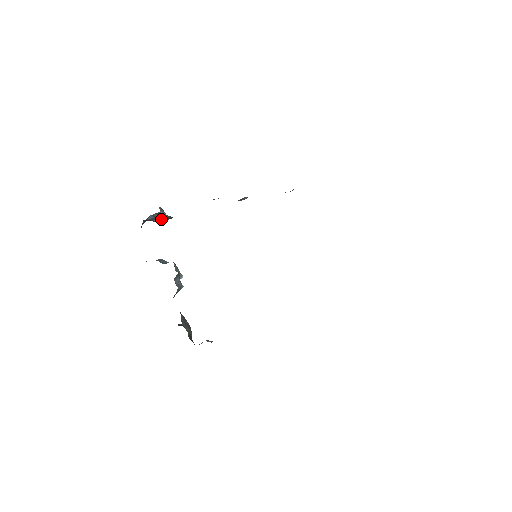
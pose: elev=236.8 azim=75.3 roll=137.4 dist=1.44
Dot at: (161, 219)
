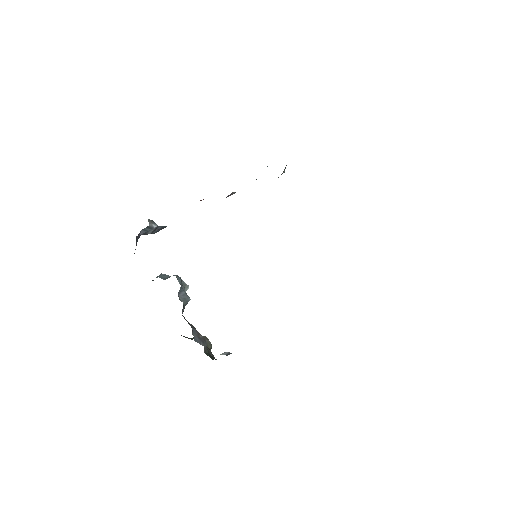
Dot at: (155, 231)
